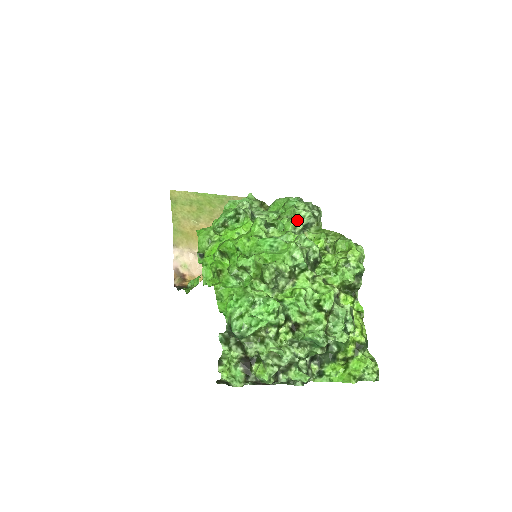
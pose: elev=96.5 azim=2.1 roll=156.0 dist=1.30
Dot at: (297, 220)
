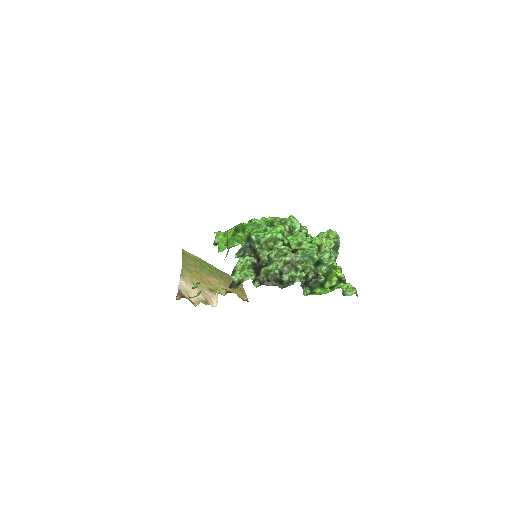
Dot at: occluded
